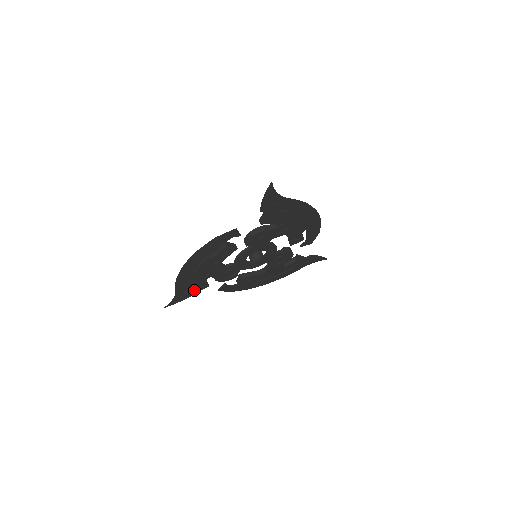
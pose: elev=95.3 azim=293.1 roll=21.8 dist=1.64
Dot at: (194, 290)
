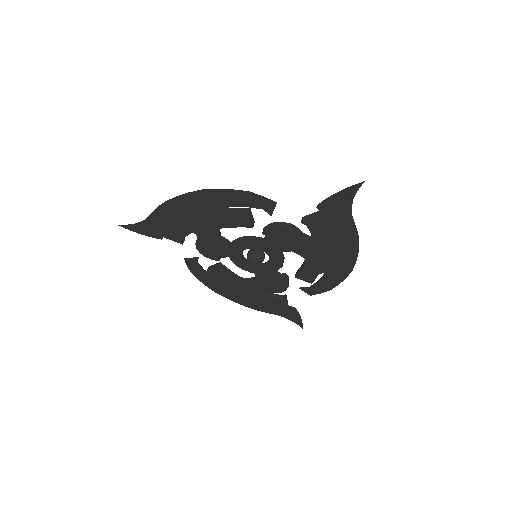
Dot at: (166, 233)
